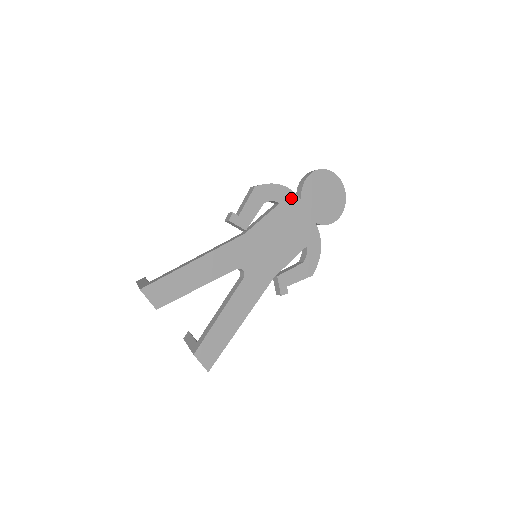
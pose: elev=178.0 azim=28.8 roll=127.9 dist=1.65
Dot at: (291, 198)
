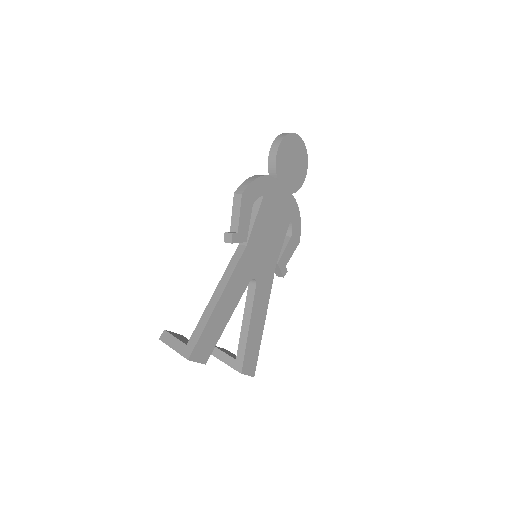
Dot at: (270, 184)
